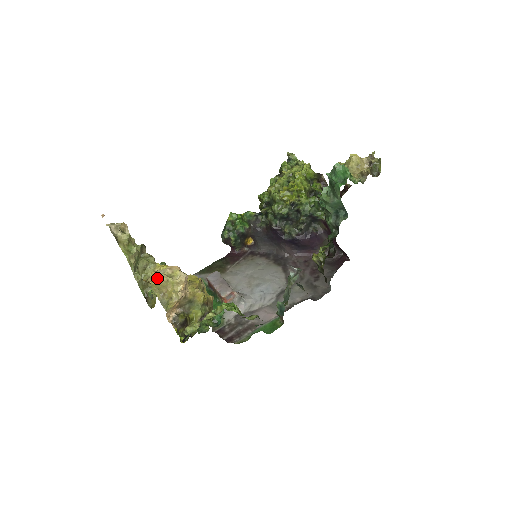
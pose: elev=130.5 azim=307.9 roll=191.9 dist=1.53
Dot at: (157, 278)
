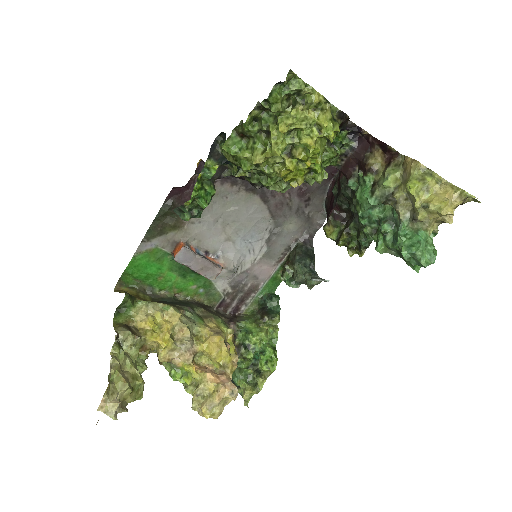
Dot at: (216, 417)
